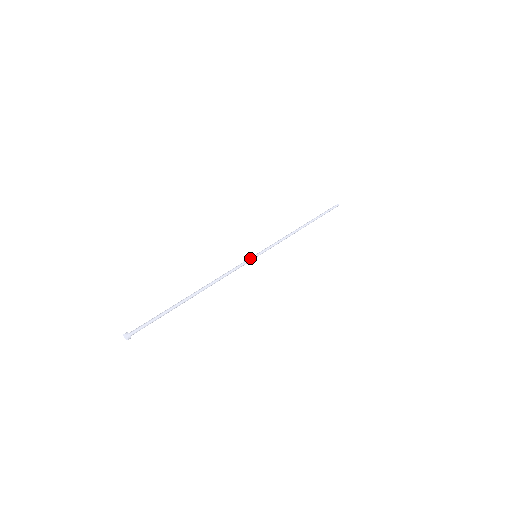
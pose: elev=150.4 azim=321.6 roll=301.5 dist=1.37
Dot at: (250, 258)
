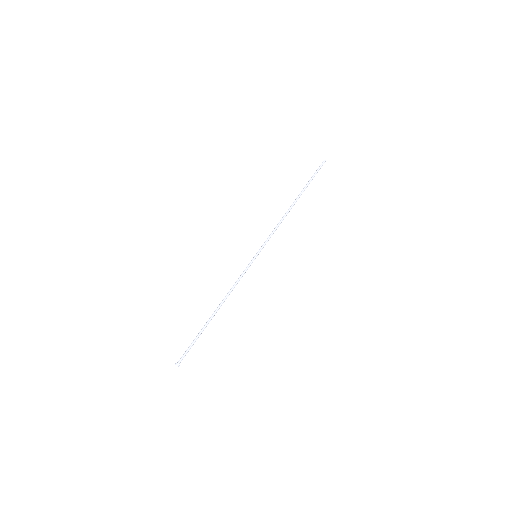
Dot at: (252, 262)
